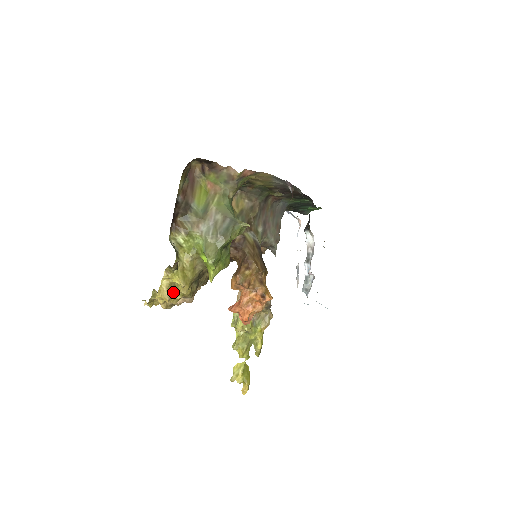
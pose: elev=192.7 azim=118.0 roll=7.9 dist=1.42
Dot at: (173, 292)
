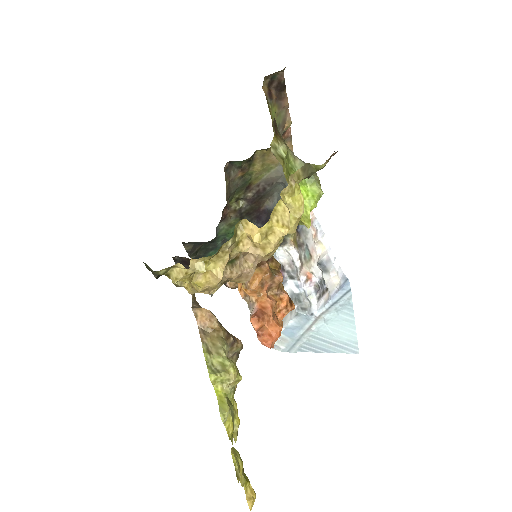
Dot at: occluded
